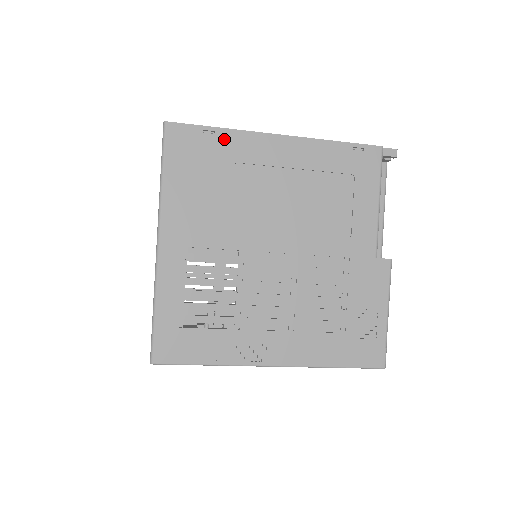
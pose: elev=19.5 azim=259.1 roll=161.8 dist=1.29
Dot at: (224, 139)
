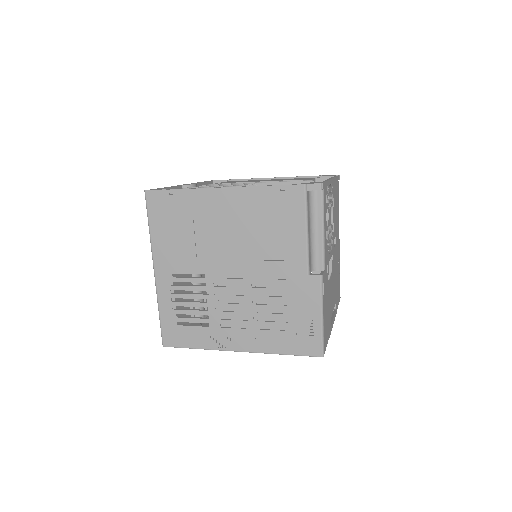
Dot at: (183, 197)
